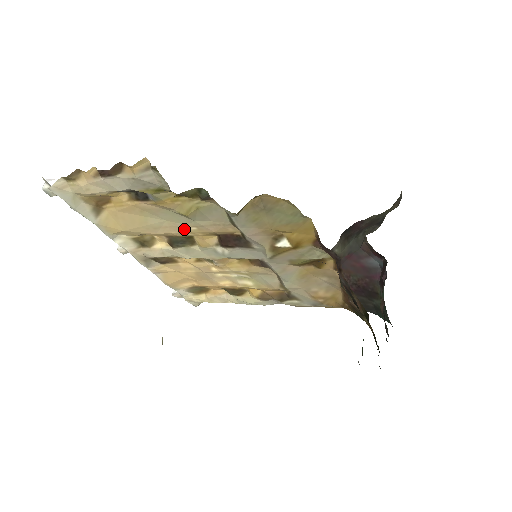
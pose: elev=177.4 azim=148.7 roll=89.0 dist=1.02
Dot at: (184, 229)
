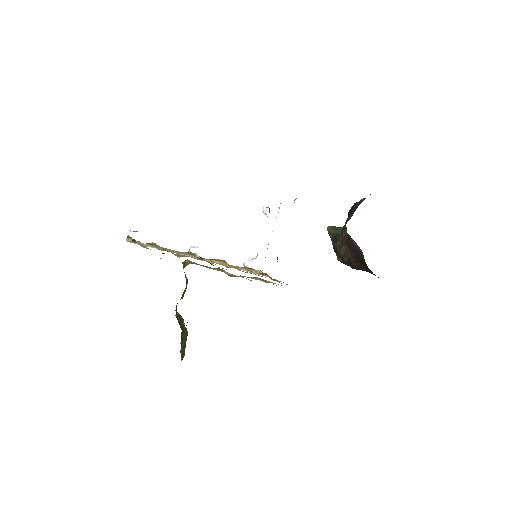
Dot at: occluded
